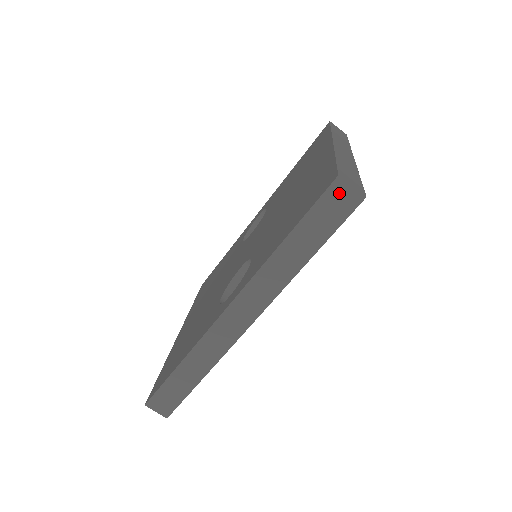
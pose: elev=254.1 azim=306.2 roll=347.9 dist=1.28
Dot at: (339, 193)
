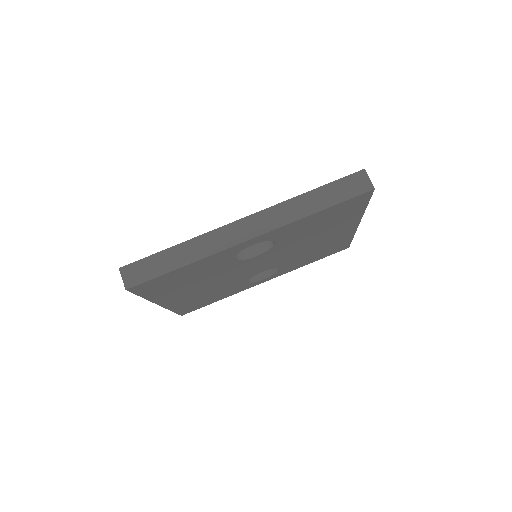
Dot at: (360, 179)
